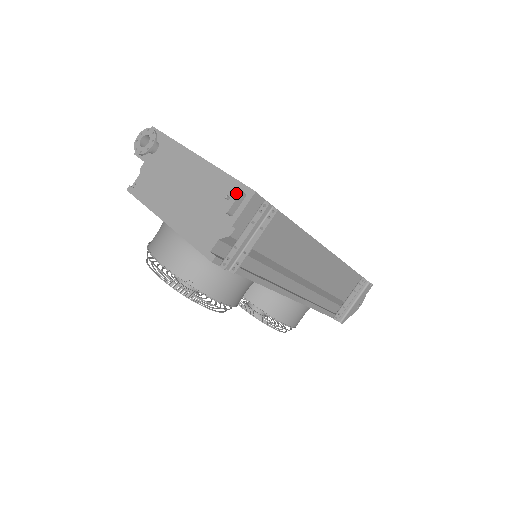
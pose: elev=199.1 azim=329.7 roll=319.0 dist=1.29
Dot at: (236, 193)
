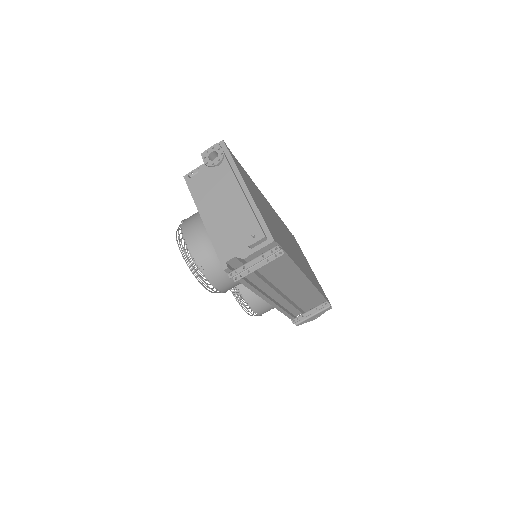
Dot at: (261, 236)
